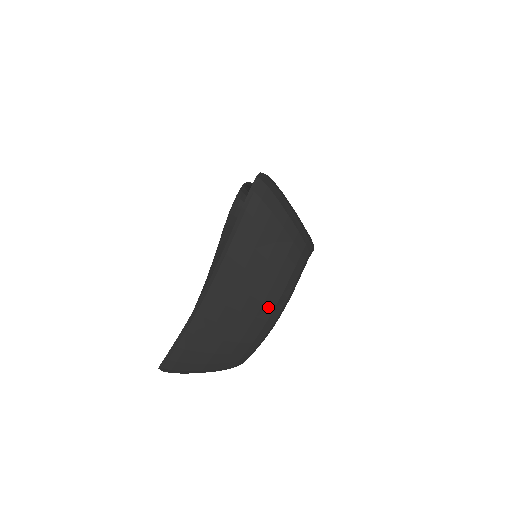
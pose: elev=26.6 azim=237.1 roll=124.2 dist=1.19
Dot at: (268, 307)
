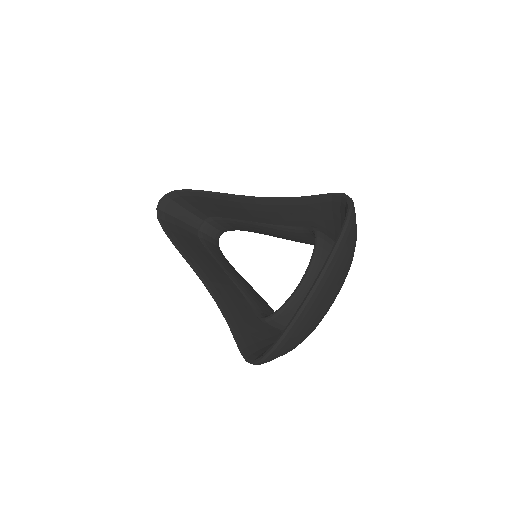
Dot at: (339, 291)
